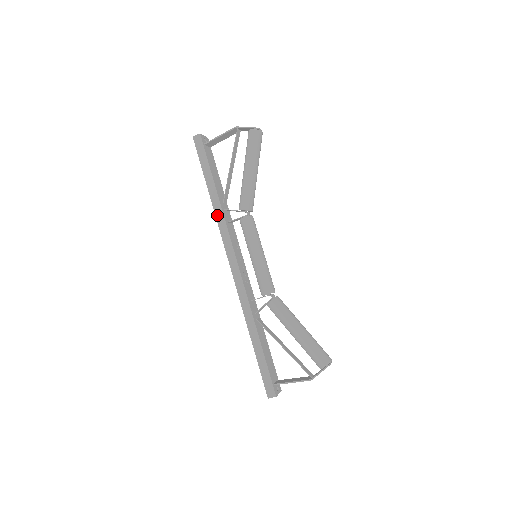
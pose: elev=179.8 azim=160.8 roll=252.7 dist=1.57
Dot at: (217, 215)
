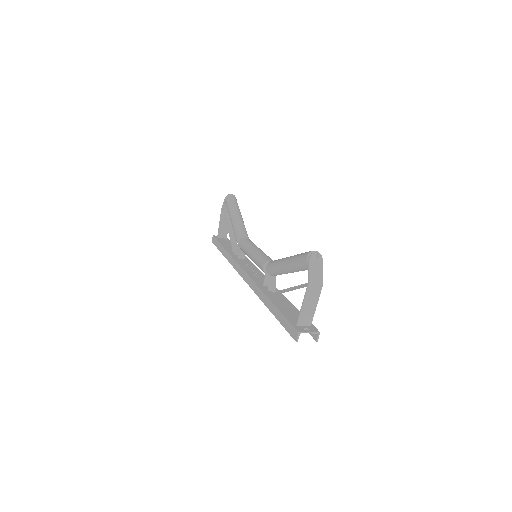
Dot at: (230, 261)
